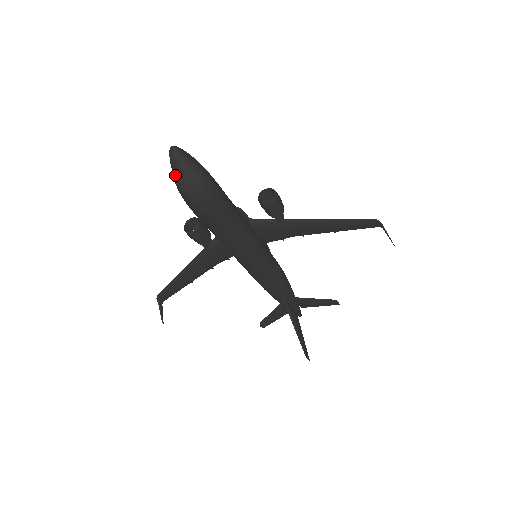
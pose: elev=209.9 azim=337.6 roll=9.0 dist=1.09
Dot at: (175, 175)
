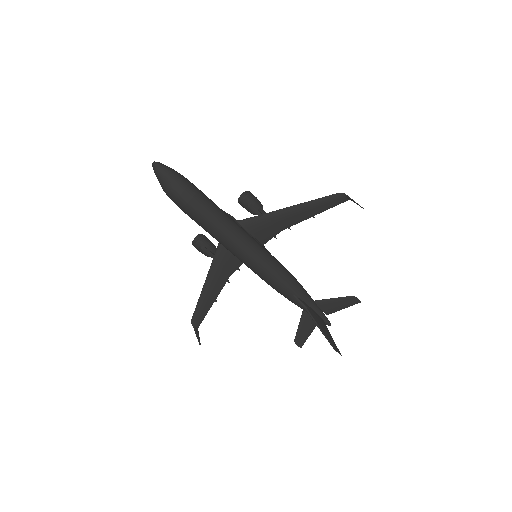
Dot at: (159, 181)
